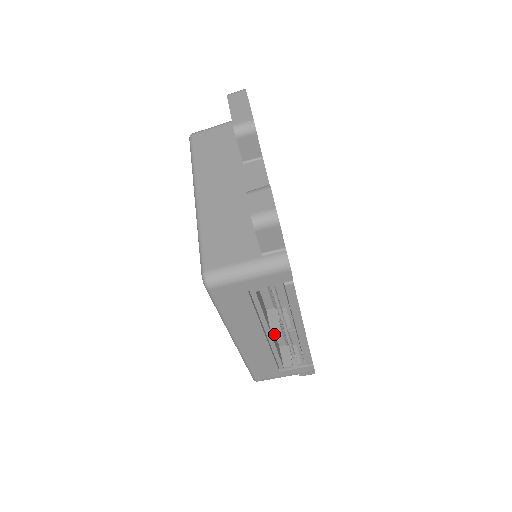
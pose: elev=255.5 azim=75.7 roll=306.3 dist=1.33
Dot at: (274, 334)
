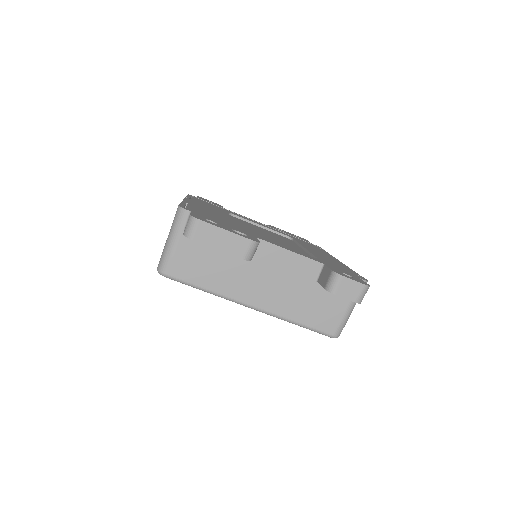
Dot at: occluded
